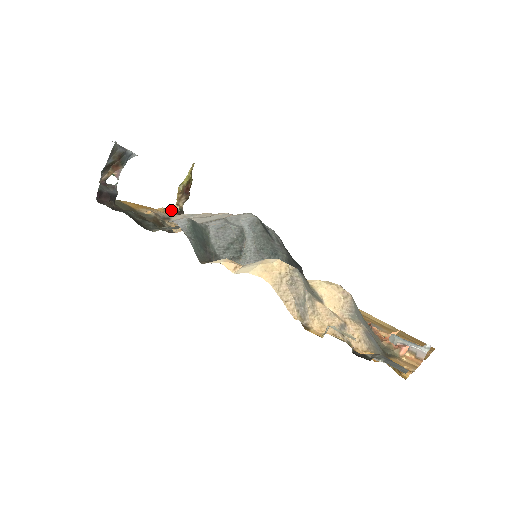
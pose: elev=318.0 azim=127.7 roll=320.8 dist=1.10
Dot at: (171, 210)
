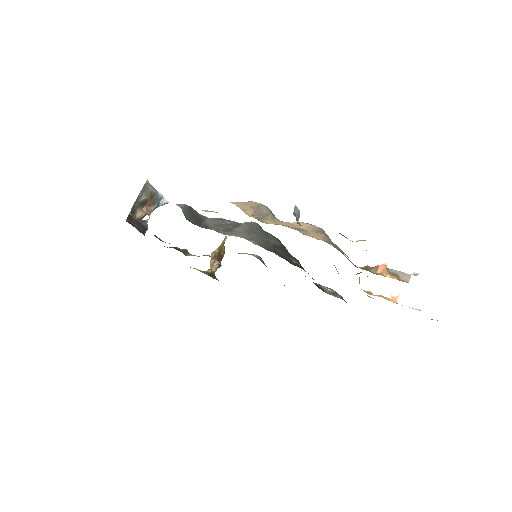
Dot at: (203, 271)
